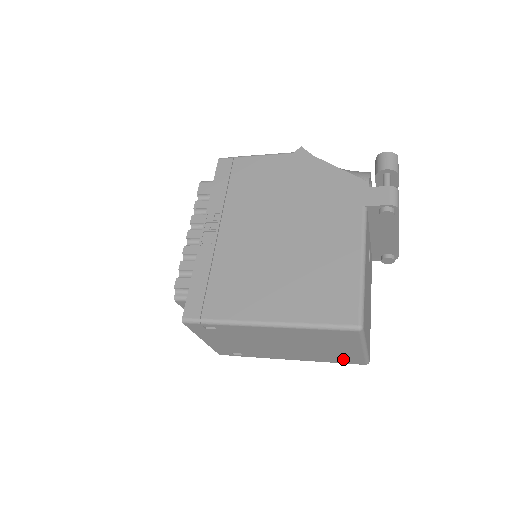
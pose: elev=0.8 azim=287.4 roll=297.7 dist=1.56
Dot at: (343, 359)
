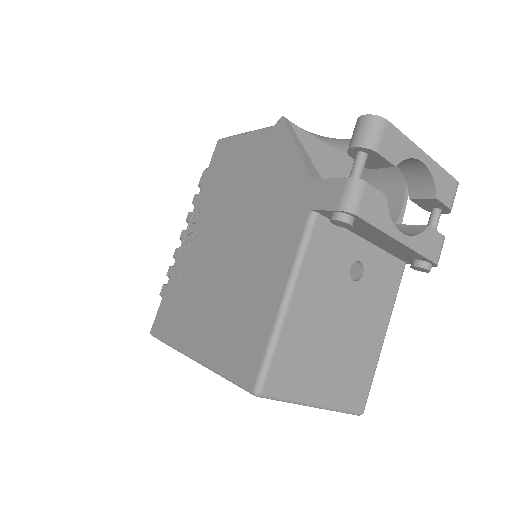
Dot at: occluded
